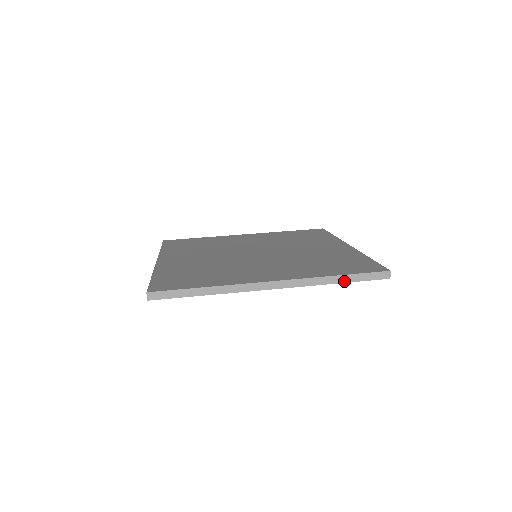
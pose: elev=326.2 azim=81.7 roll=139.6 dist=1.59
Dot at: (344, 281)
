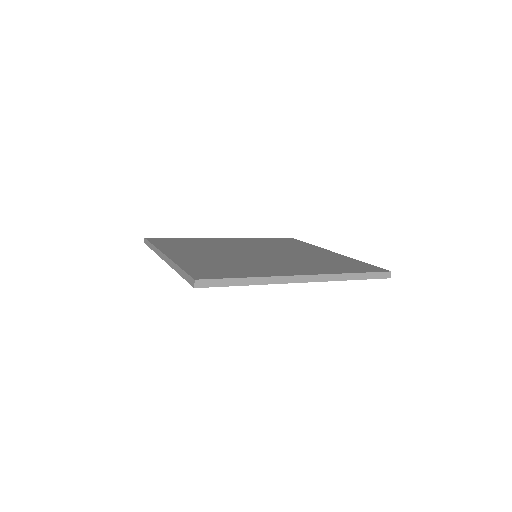
Dot at: (358, 278)
